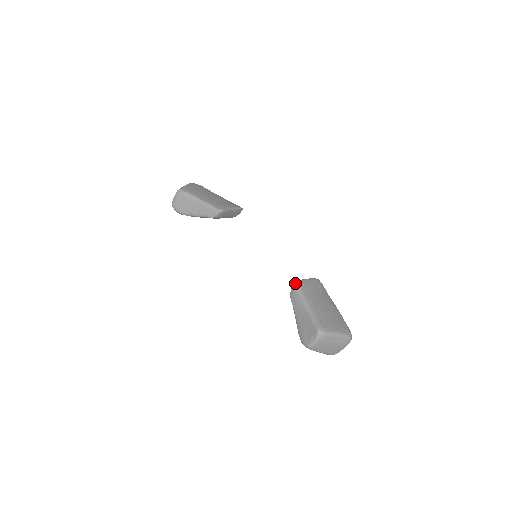
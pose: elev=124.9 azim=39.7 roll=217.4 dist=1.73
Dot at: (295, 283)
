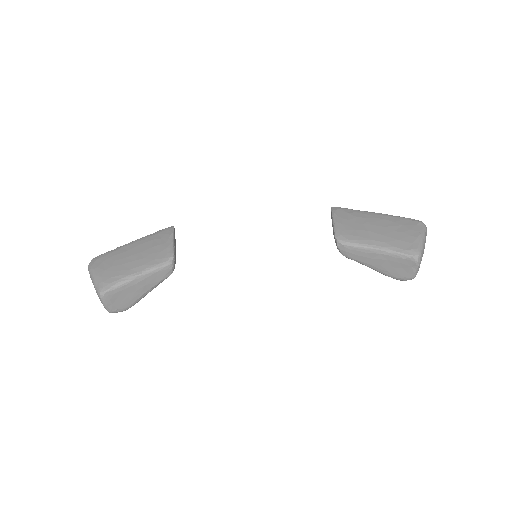
Dot at: (338, 242)
